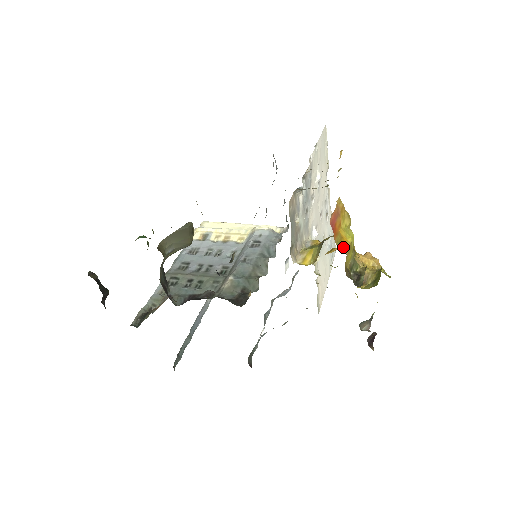
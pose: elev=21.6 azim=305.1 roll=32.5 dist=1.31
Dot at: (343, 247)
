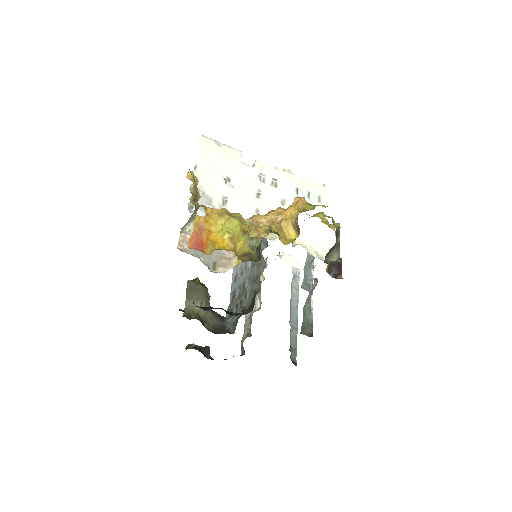
Dot at: occluded
